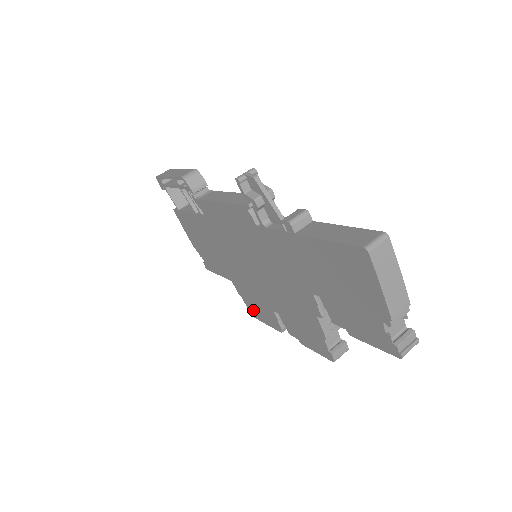
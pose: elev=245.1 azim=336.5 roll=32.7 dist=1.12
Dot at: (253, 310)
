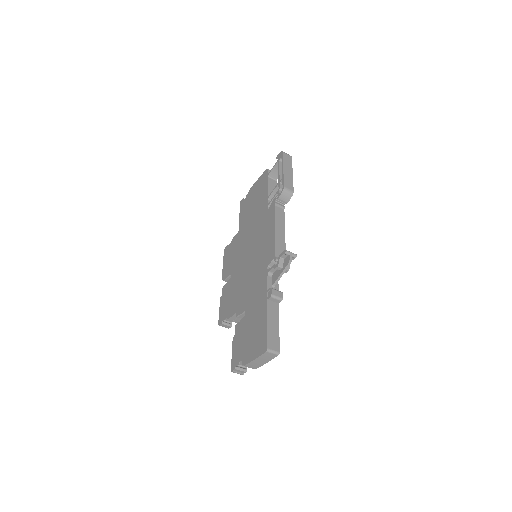
Dot at: (228, 252)
